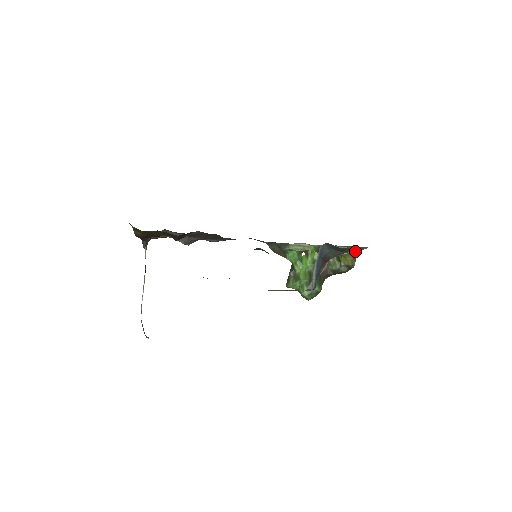
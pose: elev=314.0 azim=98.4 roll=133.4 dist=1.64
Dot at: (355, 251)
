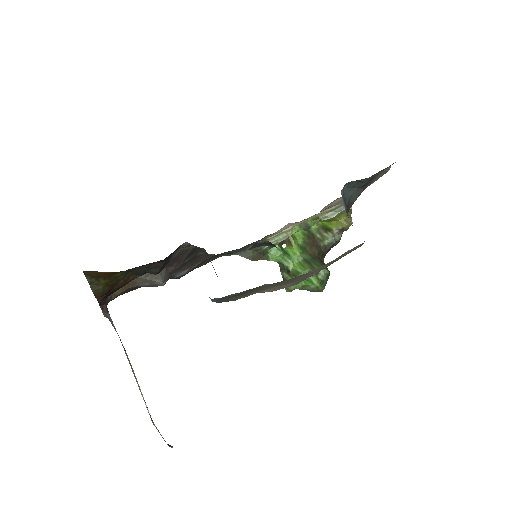
Dot at: occluded
